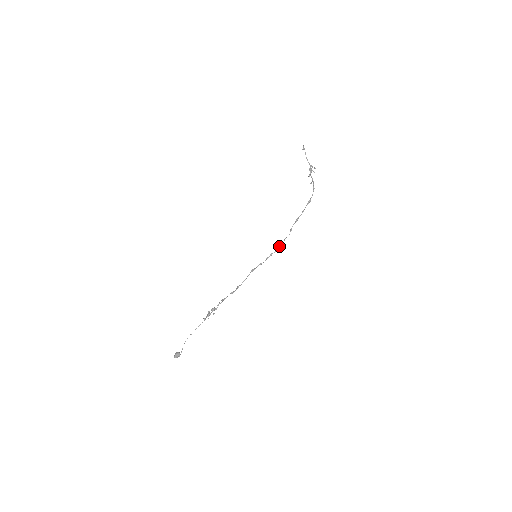
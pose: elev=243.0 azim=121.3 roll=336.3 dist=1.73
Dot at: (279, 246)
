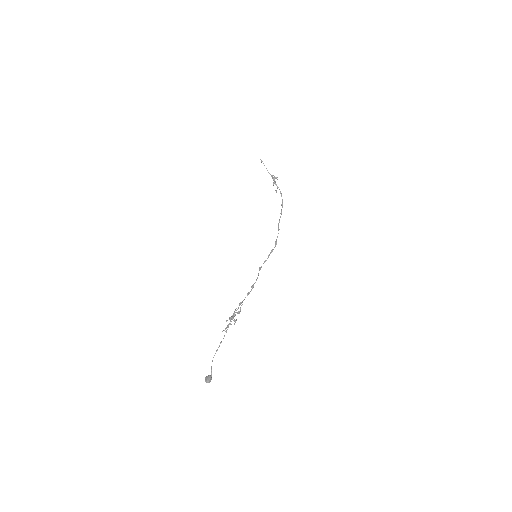
Dot at: (276, 242)
